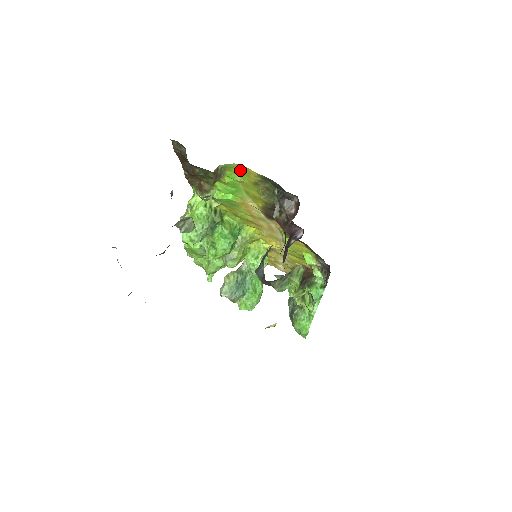
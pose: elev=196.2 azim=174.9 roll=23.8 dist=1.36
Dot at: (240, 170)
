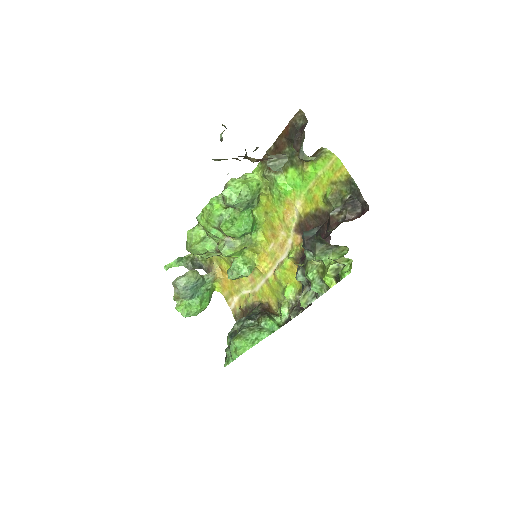
Dot at: (332, 165)
